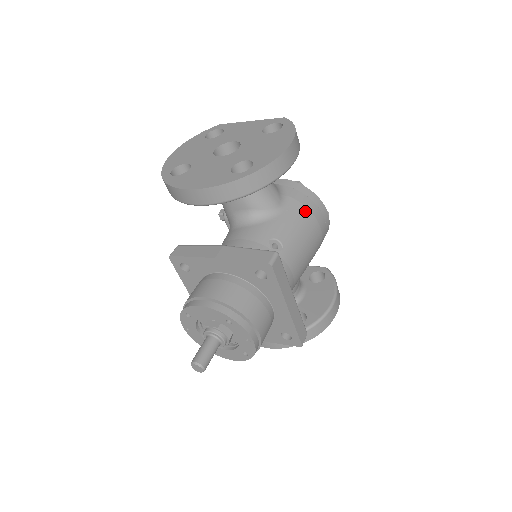
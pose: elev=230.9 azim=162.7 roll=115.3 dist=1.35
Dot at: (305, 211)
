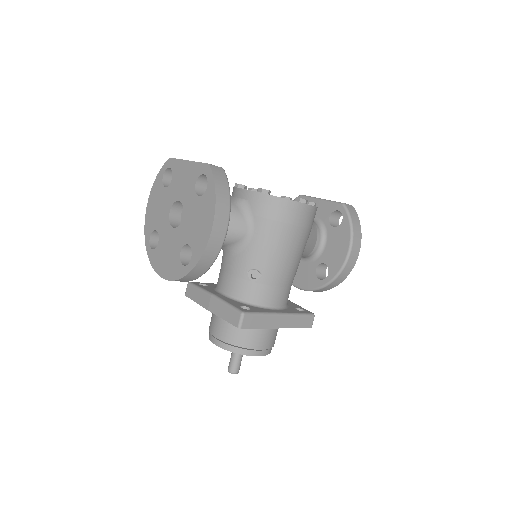
Dot at: (274, 225)
